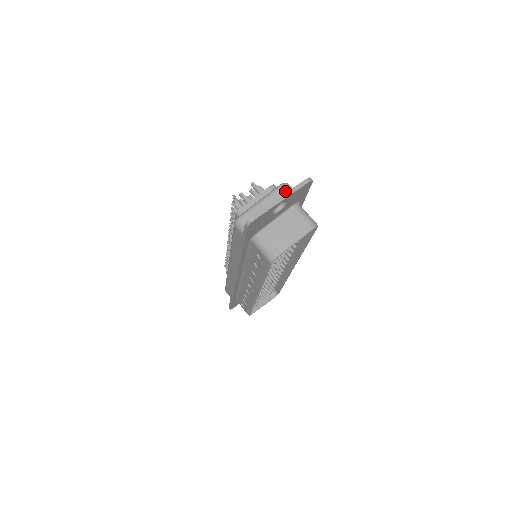
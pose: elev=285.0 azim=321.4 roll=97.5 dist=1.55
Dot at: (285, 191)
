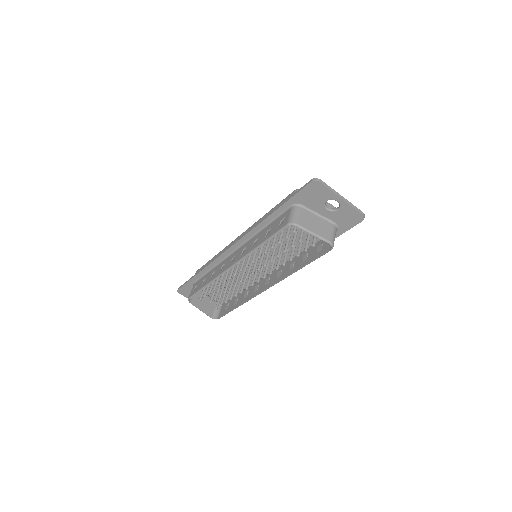
Dot at: occluded
